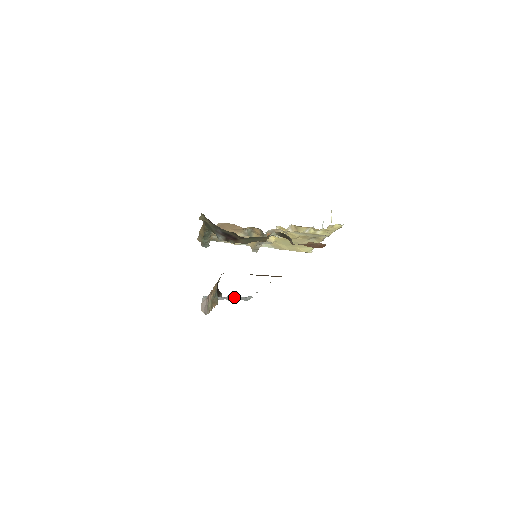
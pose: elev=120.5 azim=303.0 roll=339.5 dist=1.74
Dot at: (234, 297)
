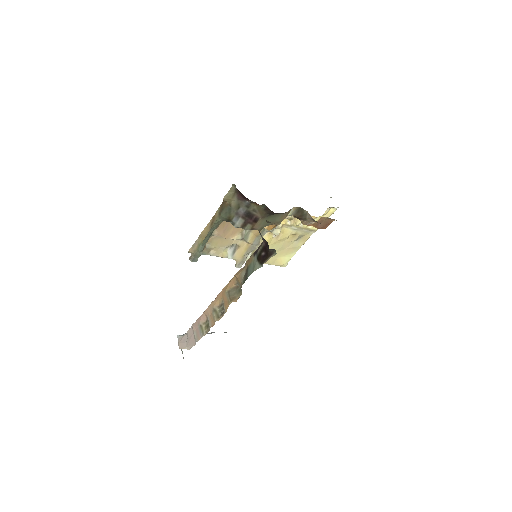
Dot at: occluded
